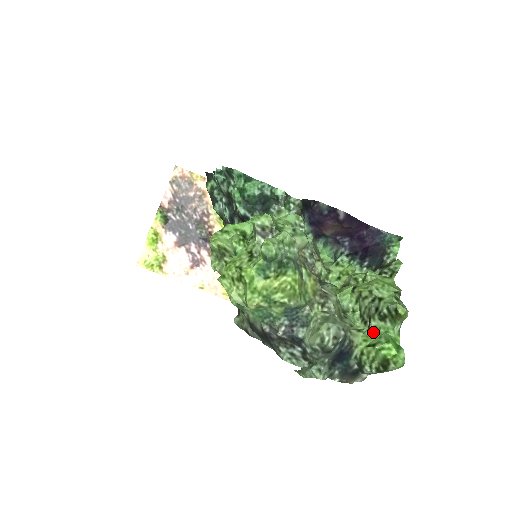
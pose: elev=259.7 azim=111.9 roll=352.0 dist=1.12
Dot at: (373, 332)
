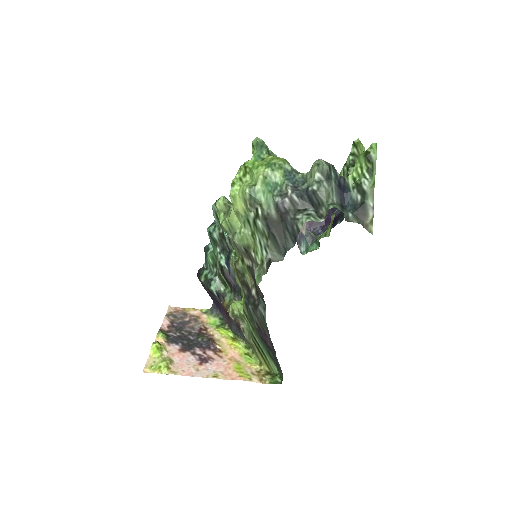
Dot at: occluded
